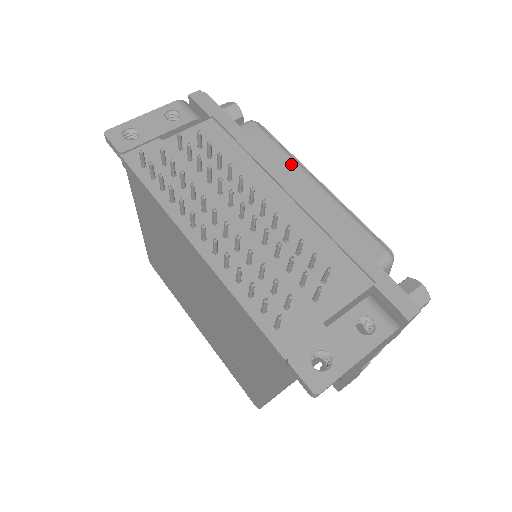
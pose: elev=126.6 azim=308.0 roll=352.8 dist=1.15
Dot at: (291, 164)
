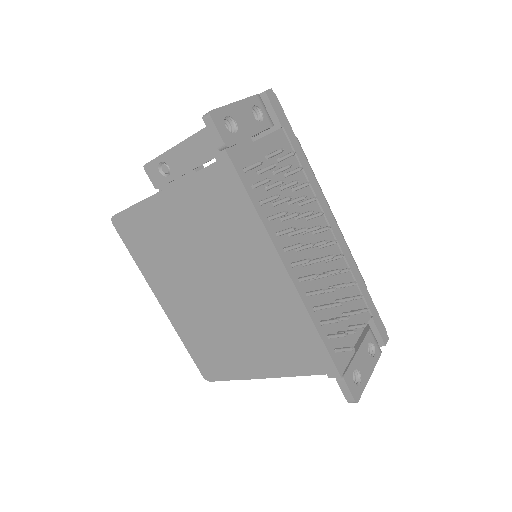
Dot at: occluded
